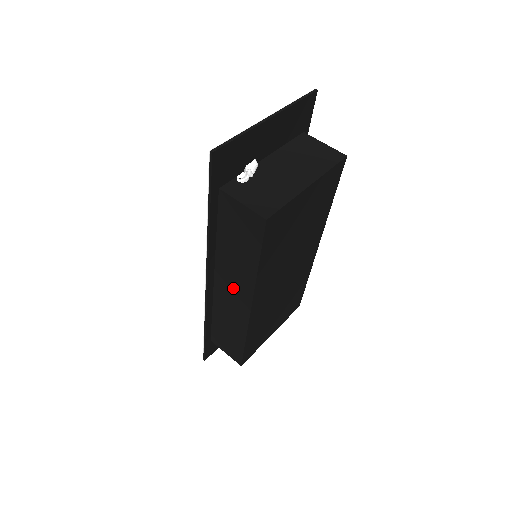
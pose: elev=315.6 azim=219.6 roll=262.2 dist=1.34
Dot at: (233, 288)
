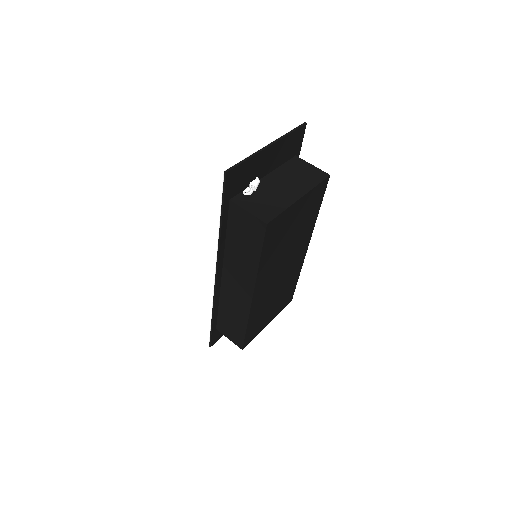
Dot at: (238, 281)
